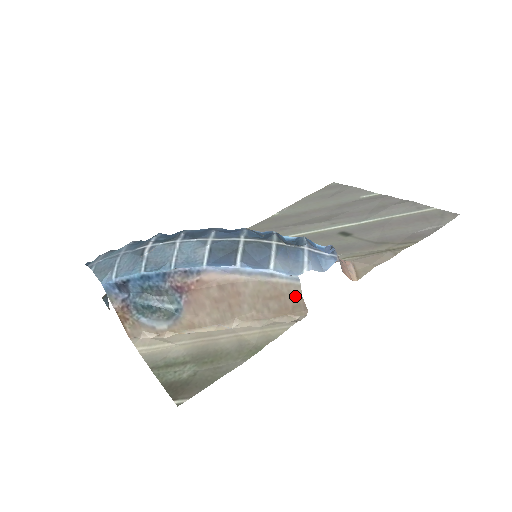
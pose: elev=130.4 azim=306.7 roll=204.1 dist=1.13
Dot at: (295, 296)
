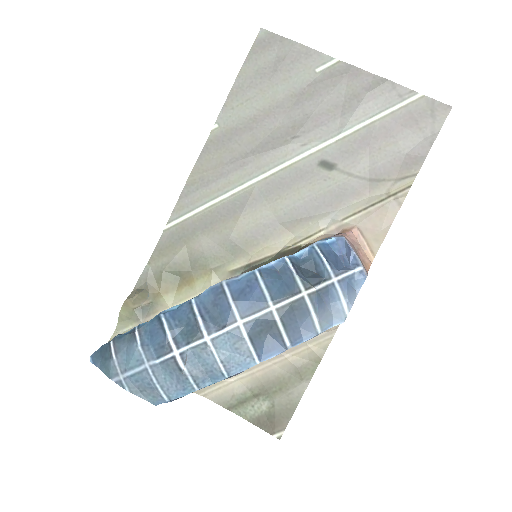
Dot at: occluded
